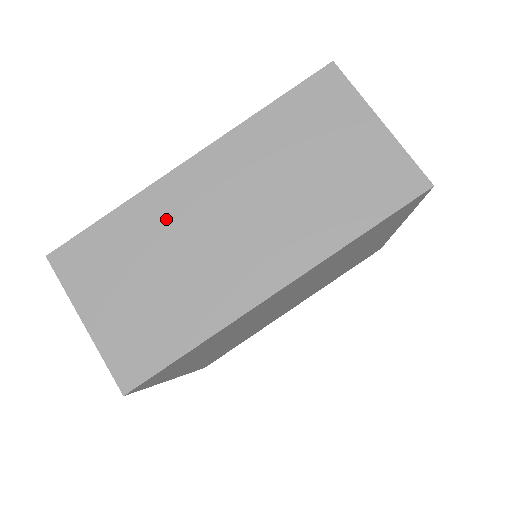
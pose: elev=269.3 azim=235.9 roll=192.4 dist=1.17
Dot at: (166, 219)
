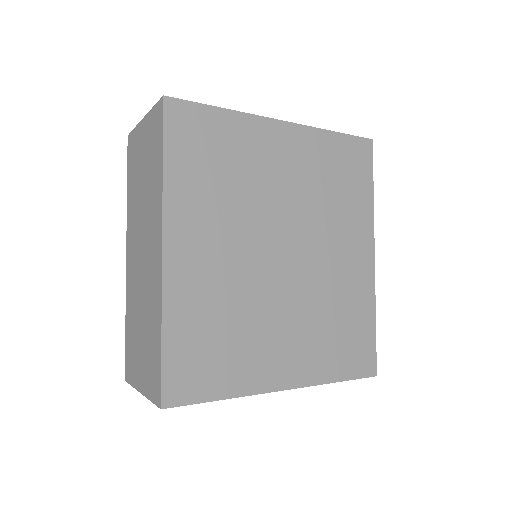
Dot at: (133, 294)
